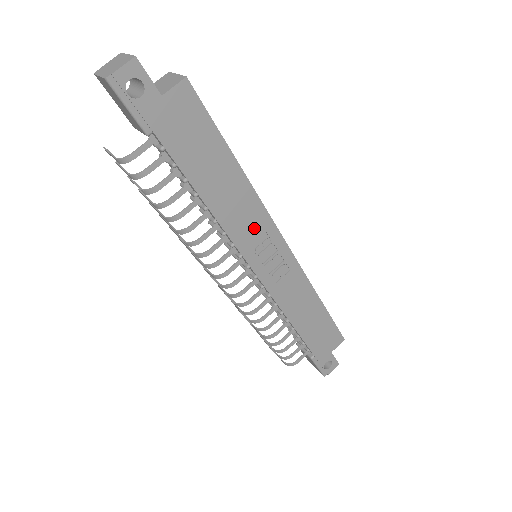
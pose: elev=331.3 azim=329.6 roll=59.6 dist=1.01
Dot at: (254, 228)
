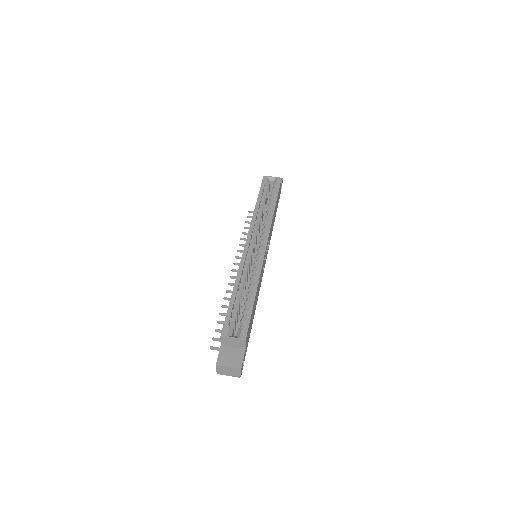
Dot at: (262, 271)
